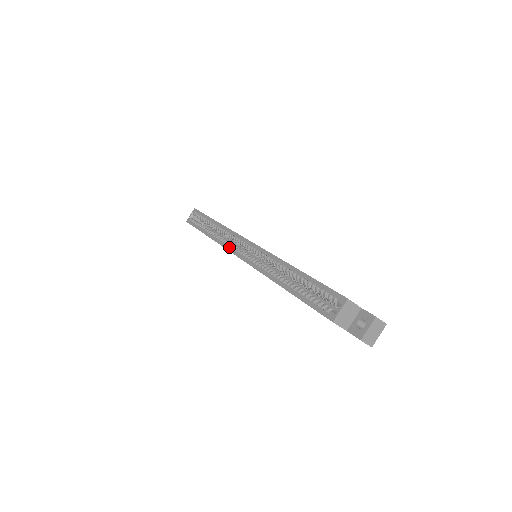
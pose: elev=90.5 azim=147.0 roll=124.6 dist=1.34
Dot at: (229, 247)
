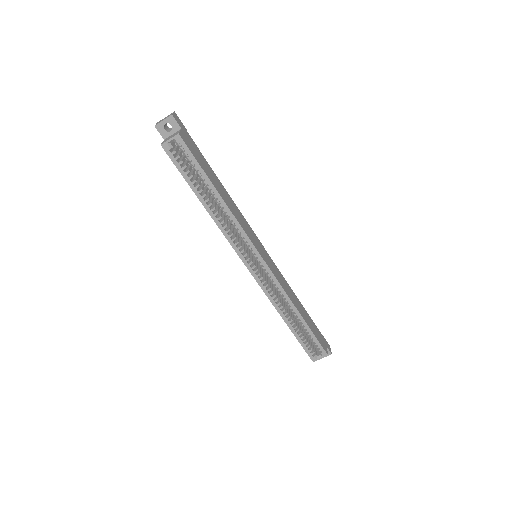
Dot at: (237, 248)
